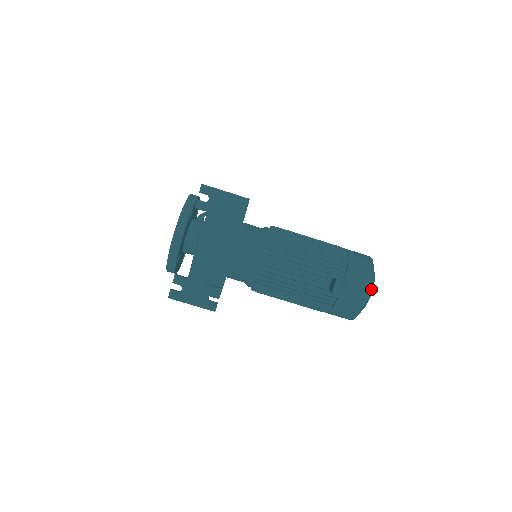
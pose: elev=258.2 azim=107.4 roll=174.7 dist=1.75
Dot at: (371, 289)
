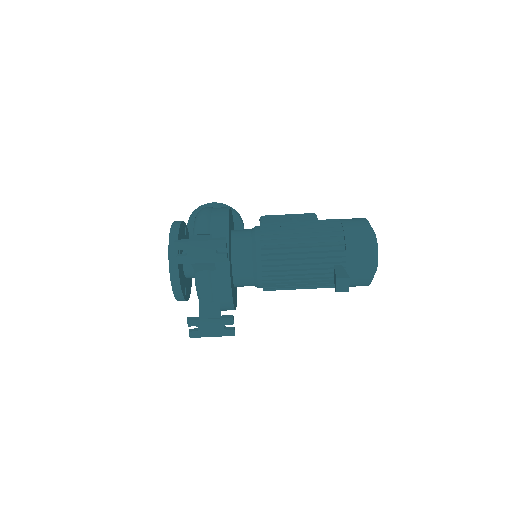
Dot at: (376, 261)
